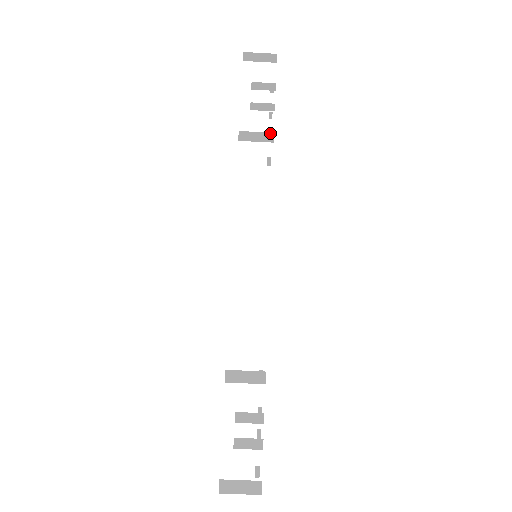
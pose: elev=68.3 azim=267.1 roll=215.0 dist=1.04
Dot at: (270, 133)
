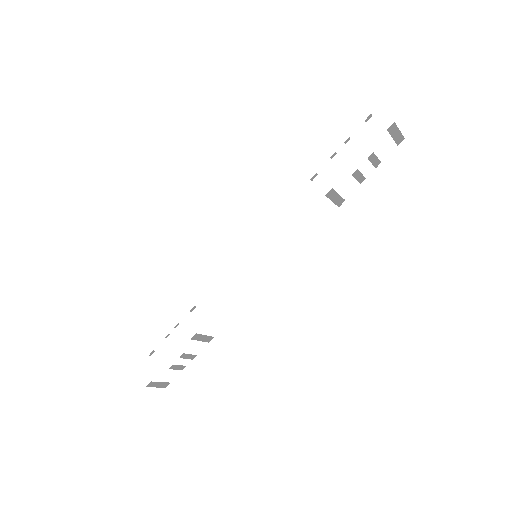
Dot at: (344, 199)
